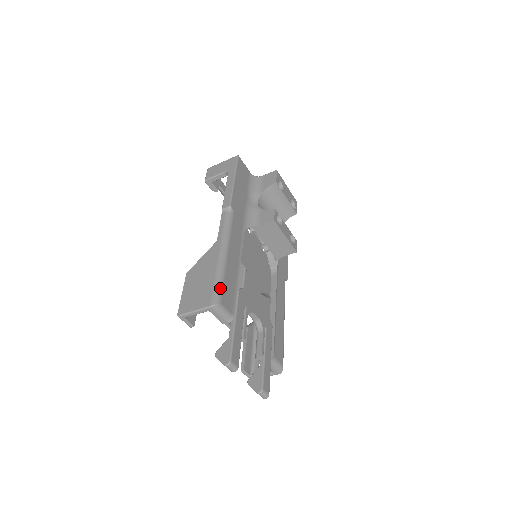
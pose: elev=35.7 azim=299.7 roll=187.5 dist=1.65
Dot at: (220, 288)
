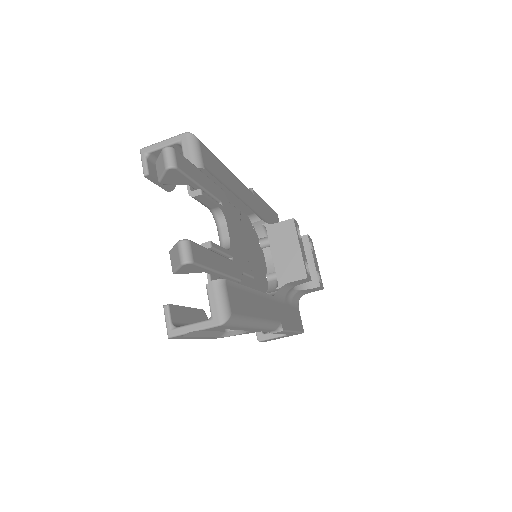
Dot at: occluded
